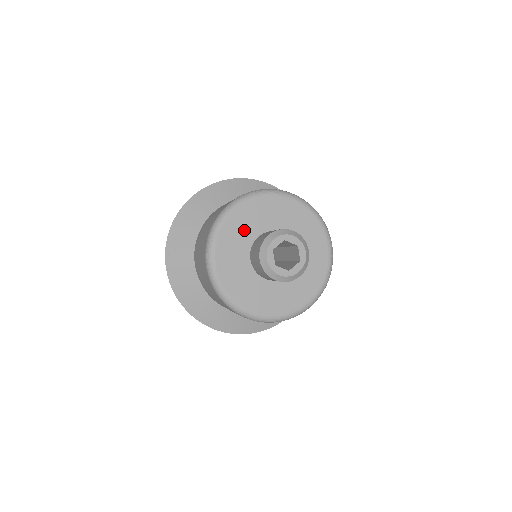
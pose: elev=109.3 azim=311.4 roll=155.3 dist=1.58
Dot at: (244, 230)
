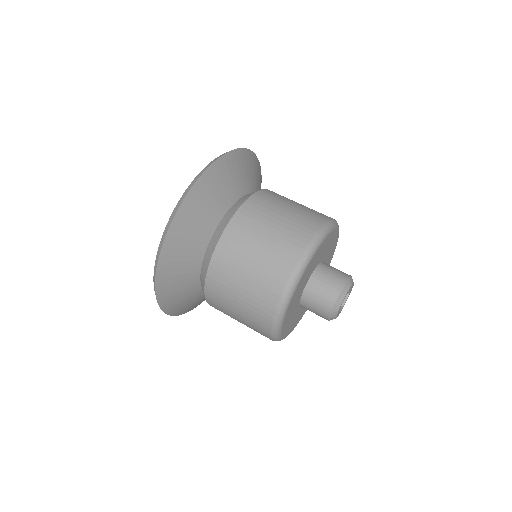
Dot at: (299, 293)
